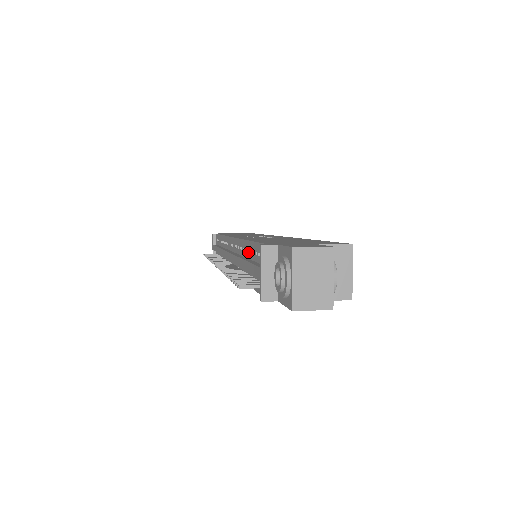
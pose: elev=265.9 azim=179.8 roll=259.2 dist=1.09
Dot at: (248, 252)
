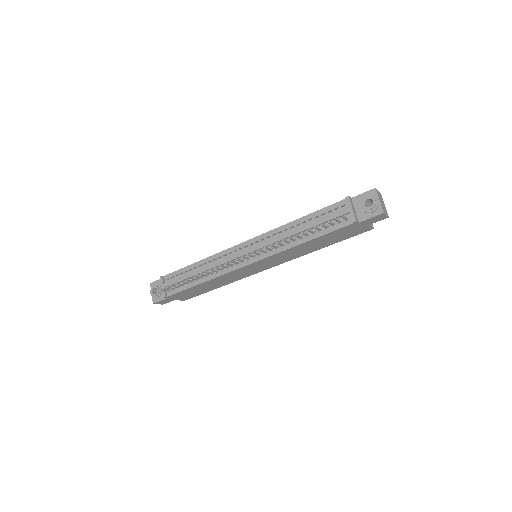
Dot at: (301, 224)
